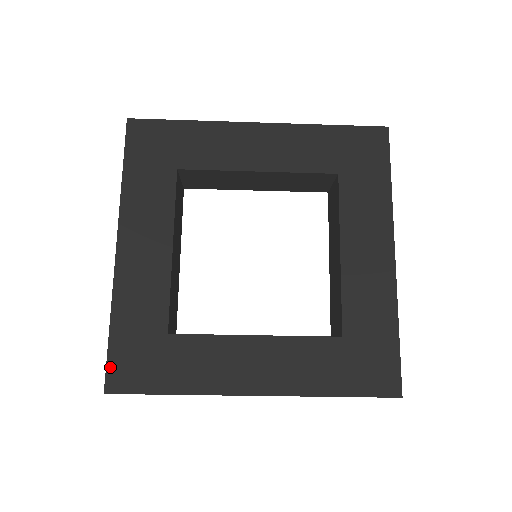
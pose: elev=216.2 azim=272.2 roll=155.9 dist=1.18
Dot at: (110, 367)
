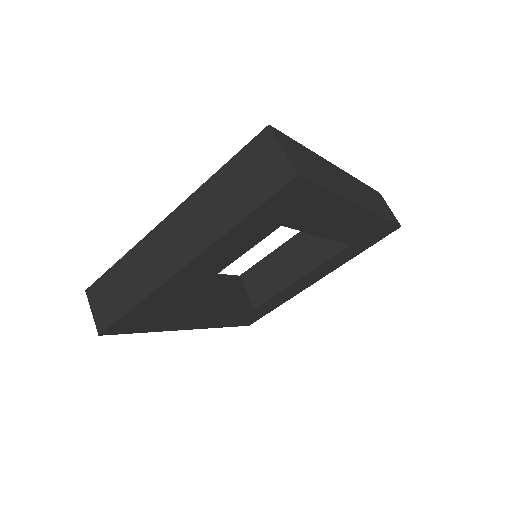
Dot at: (115, 325)
